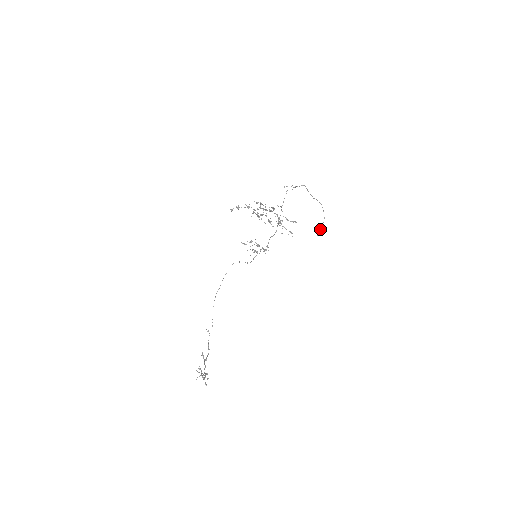
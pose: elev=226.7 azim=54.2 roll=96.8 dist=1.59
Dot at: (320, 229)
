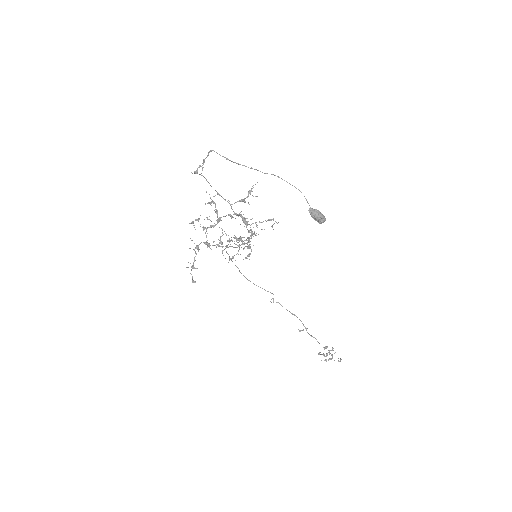
Dot at: (316, 218)
